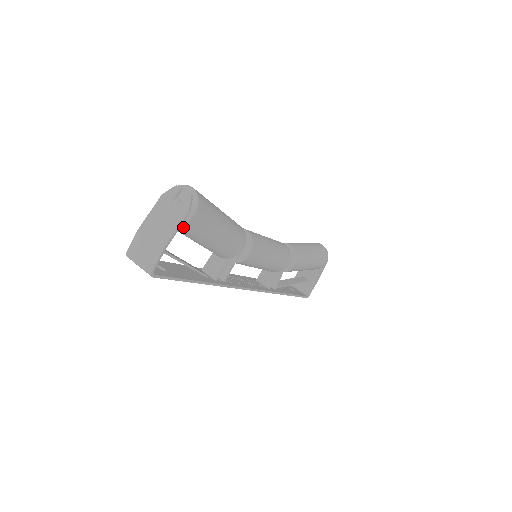
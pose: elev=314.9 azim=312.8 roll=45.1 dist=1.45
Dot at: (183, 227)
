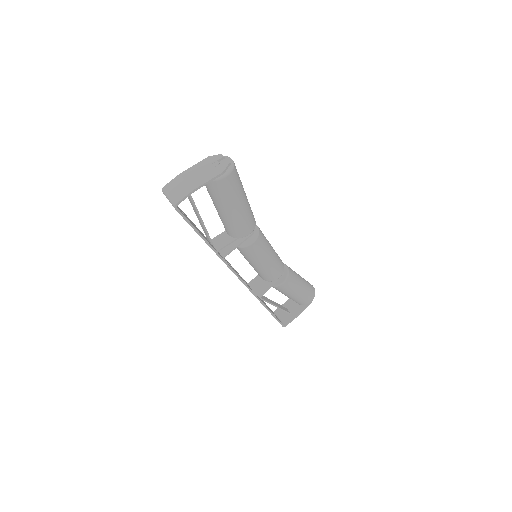
Dot at: (214, 183)
